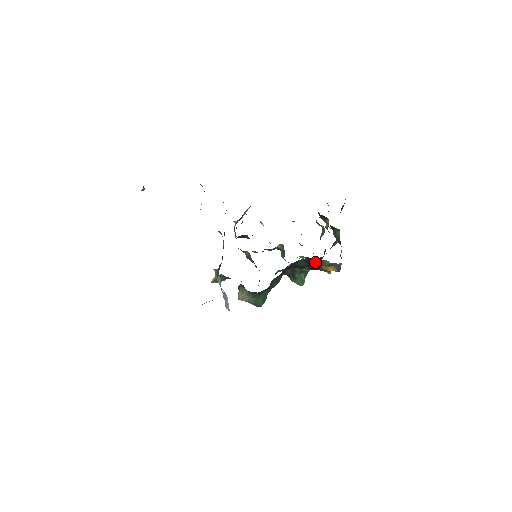
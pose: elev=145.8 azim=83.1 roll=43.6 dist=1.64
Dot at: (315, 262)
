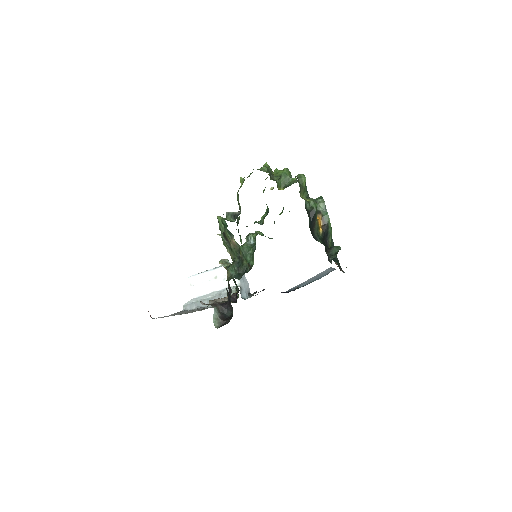
Dot at: occluded
